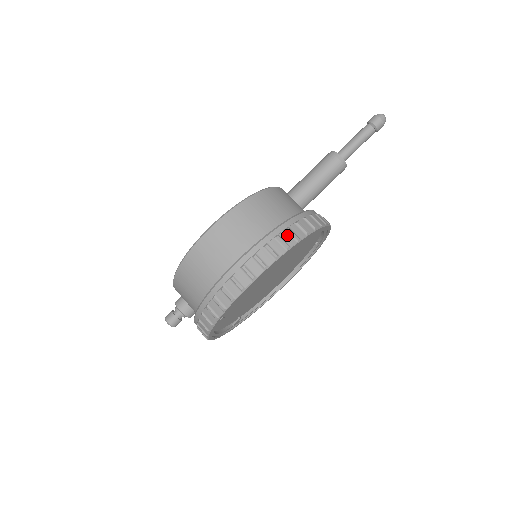
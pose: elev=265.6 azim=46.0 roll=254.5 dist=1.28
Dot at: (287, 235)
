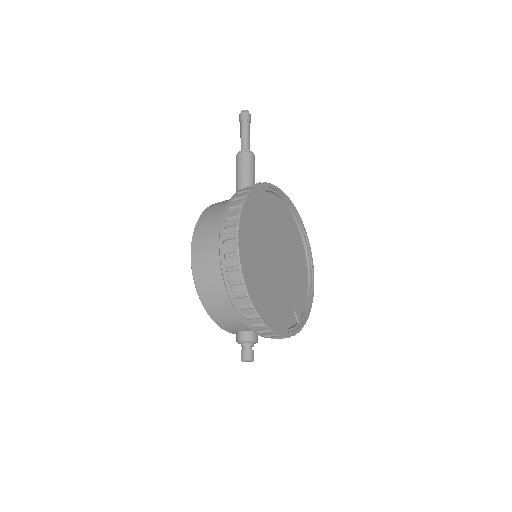
Dot at: (235, 201)
